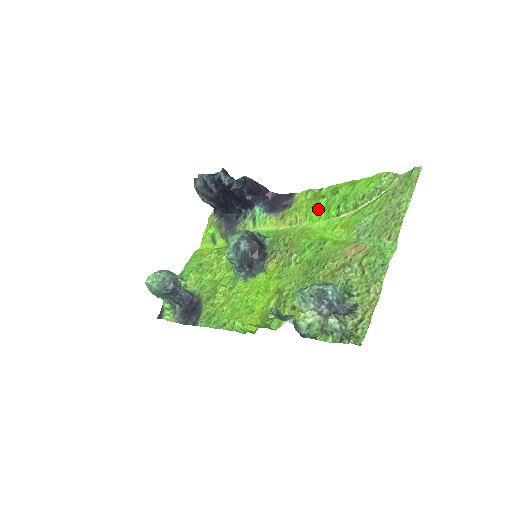
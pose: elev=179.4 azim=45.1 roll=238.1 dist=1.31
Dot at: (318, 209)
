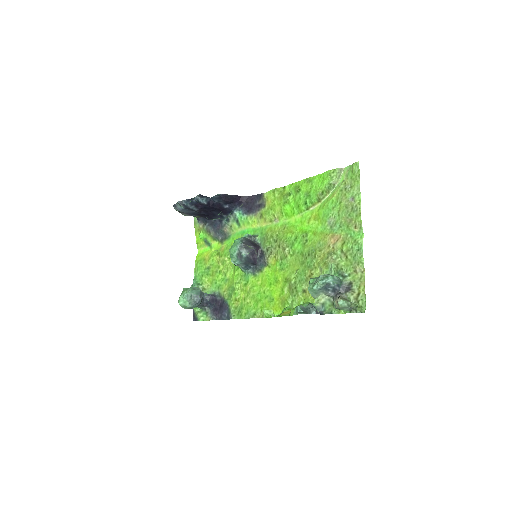
Dot at: (289, 206)
